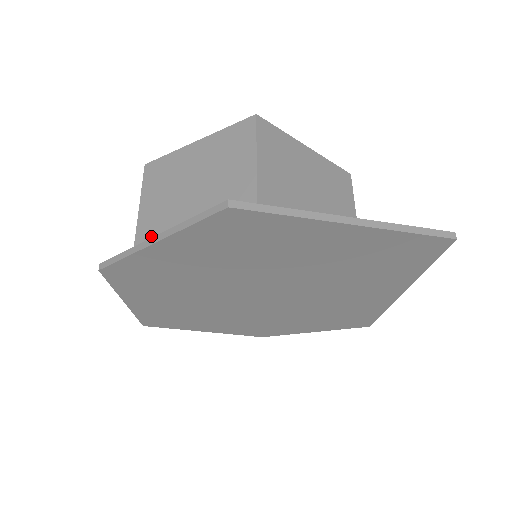
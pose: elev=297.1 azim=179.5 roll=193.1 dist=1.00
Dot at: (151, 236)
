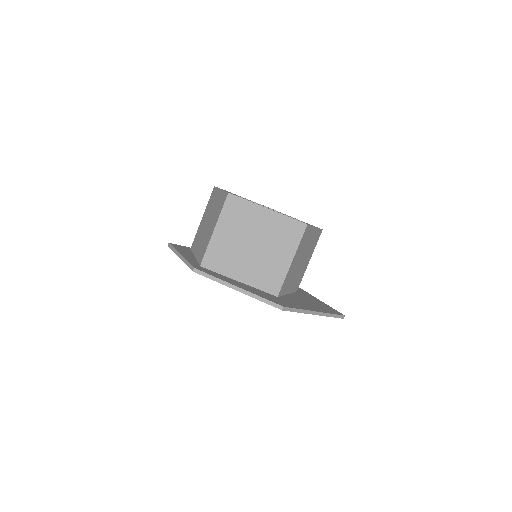
Dot at: (220, 251)
